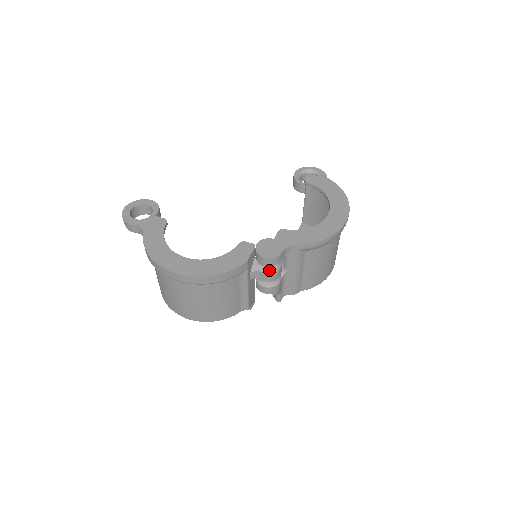
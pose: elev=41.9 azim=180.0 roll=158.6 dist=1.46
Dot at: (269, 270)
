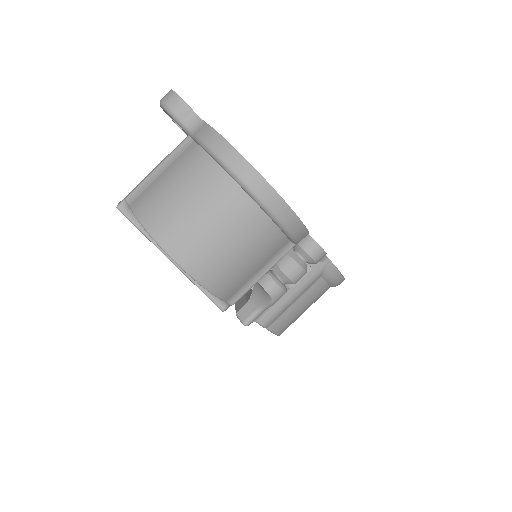
Dot at: (303, 264)
